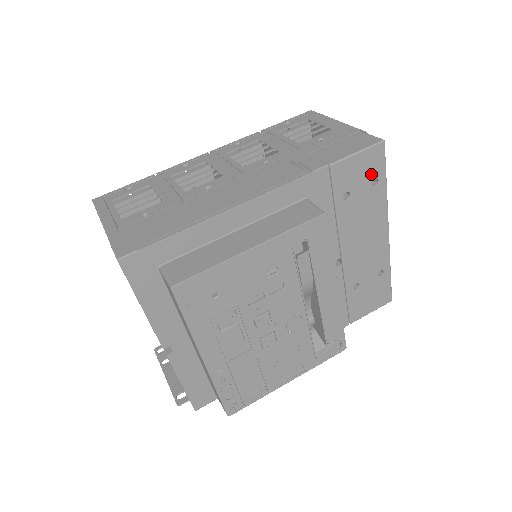
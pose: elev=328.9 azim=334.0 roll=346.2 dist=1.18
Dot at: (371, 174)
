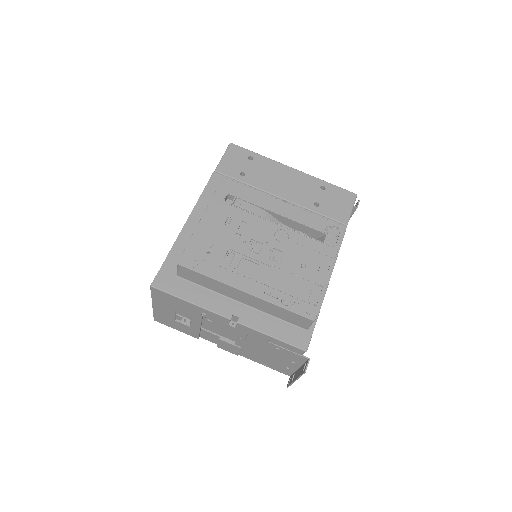
Dot at: (243, 157)
